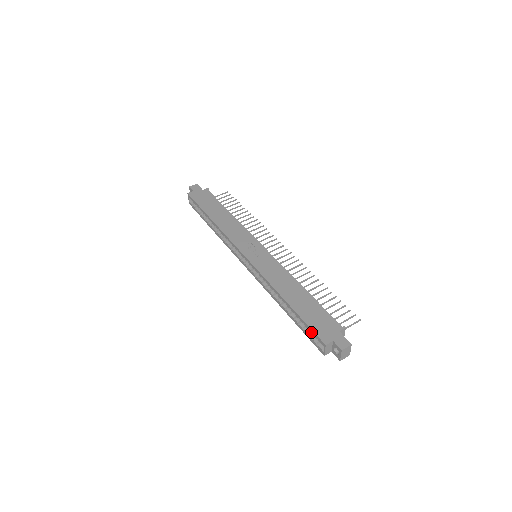
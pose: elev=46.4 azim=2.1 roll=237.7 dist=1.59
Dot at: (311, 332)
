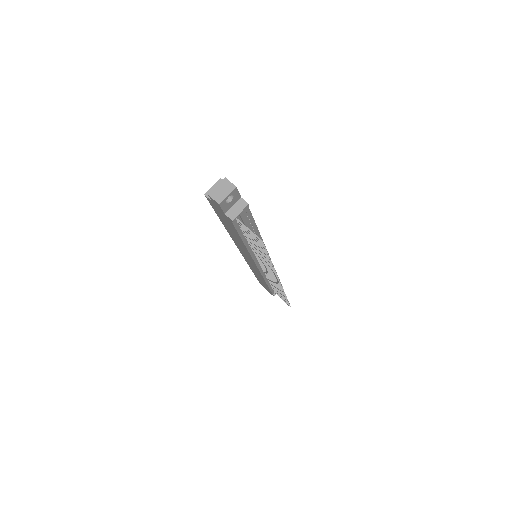
Dot at: occluded
